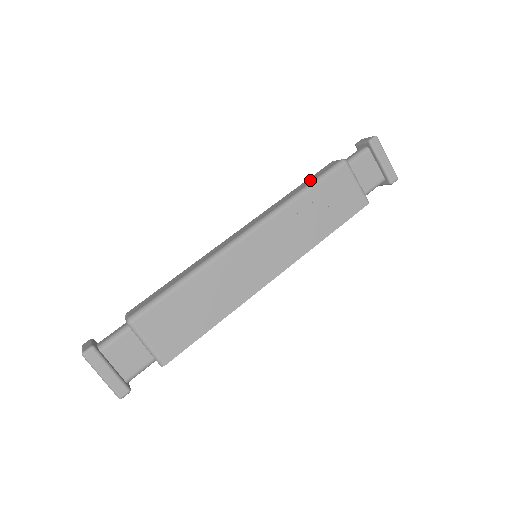
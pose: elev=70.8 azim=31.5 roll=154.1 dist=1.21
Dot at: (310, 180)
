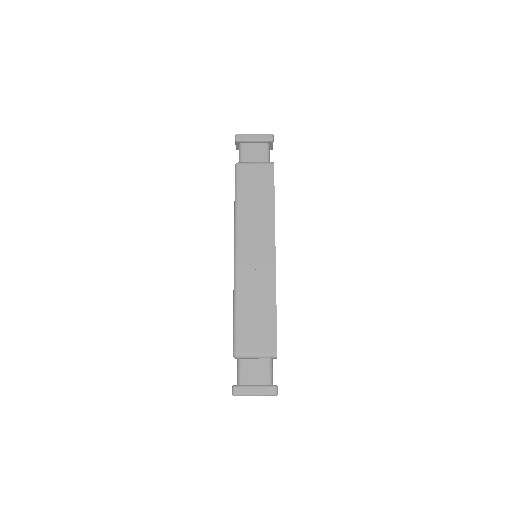
Dot at: occluded
